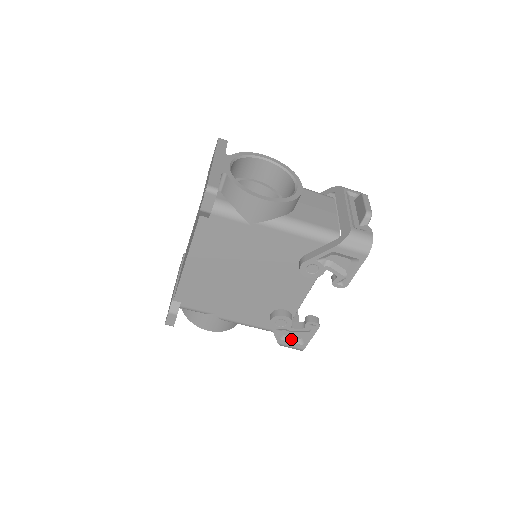
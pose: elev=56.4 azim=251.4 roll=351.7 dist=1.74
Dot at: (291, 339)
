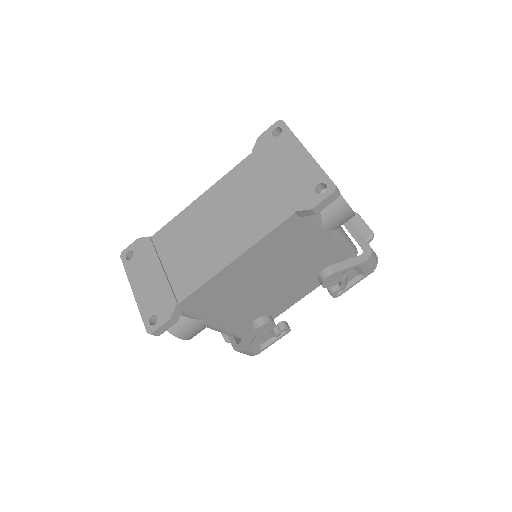
Dot at: (256, 345)
